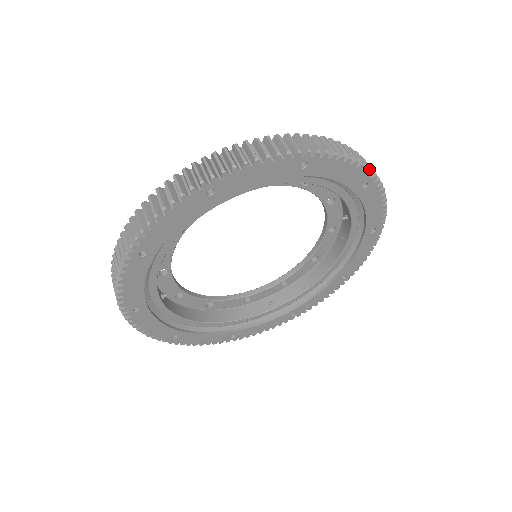
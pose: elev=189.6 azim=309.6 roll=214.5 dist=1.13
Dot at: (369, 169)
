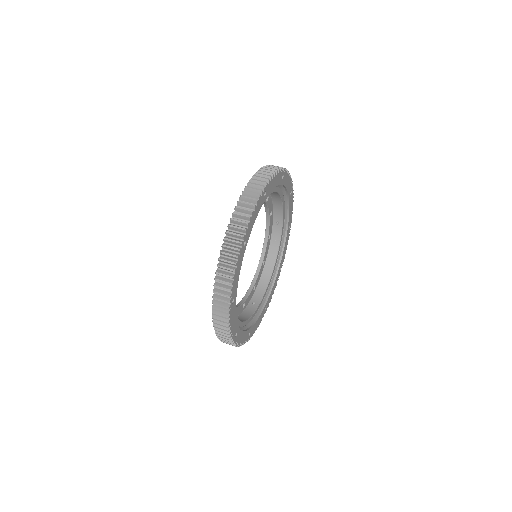
Dot at: occluded
